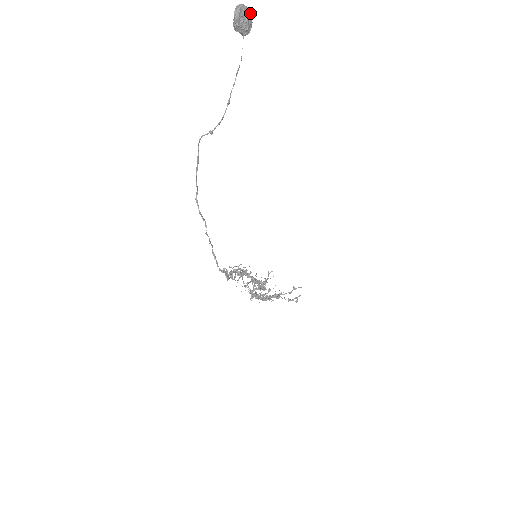
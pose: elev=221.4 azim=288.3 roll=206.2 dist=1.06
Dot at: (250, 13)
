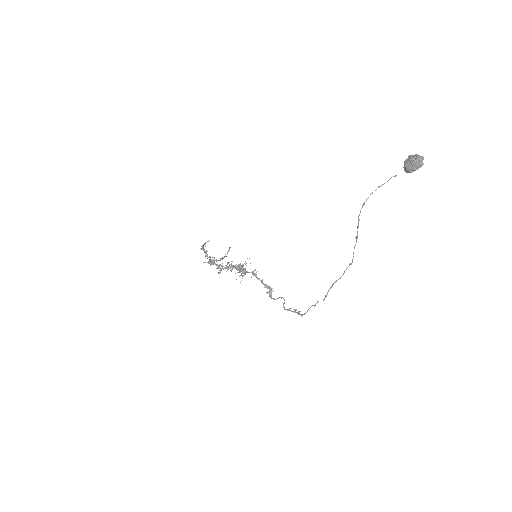
Dot at: occluded
